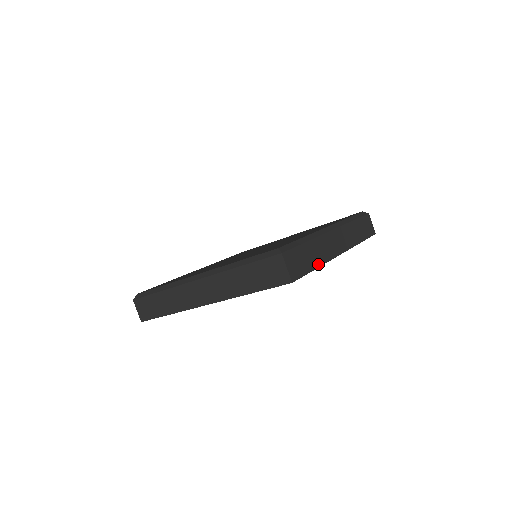
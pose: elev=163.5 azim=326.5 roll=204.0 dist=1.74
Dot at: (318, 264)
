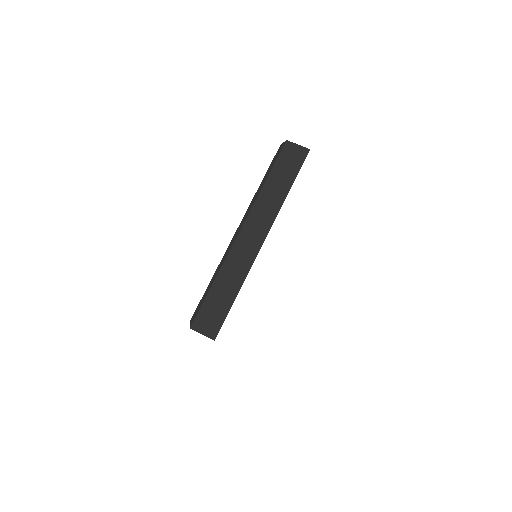
Dot at: occluded
